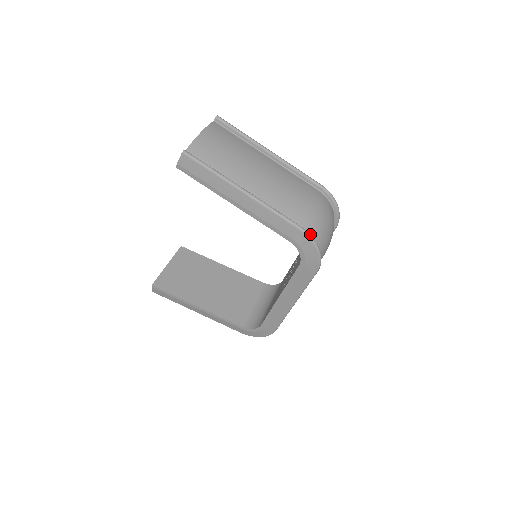
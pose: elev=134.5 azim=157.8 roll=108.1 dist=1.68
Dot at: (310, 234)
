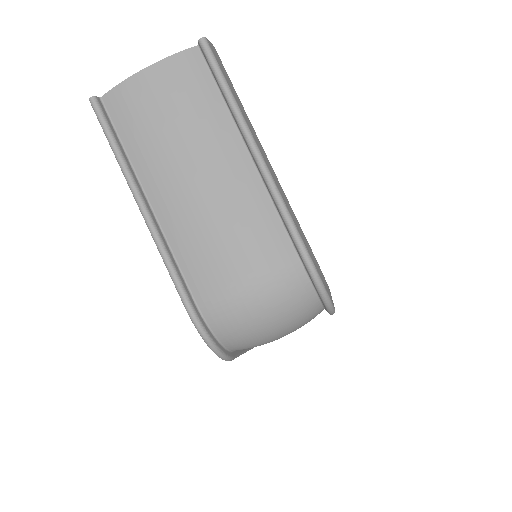
Dot at: (200, 323)
